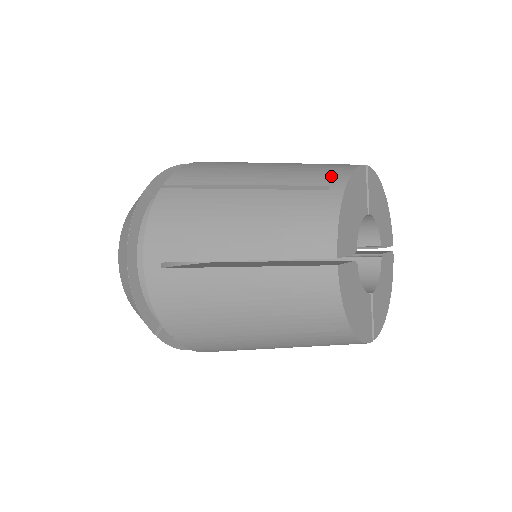
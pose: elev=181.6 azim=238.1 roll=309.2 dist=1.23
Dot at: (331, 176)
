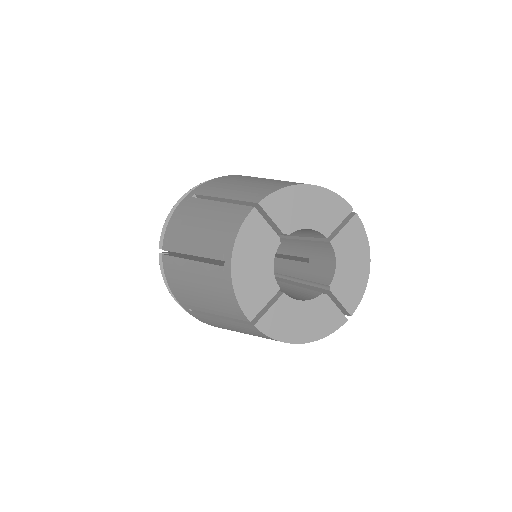
Dot at: occluded
